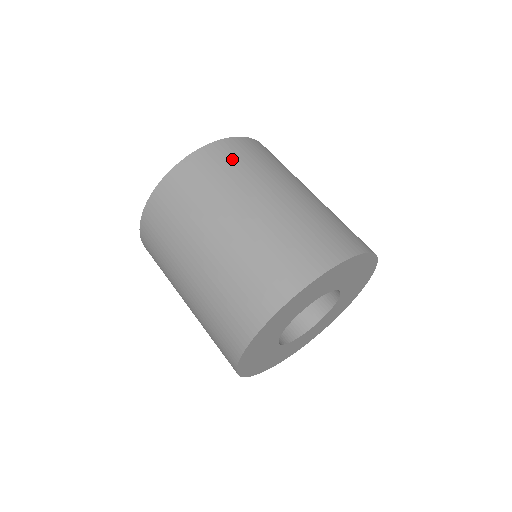
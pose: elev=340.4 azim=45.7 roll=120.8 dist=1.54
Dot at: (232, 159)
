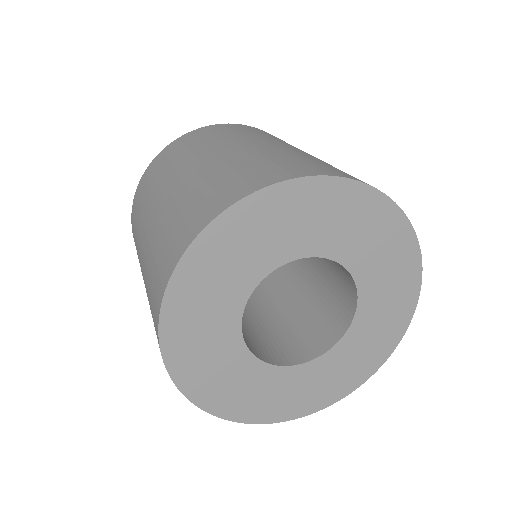
Dot at: (229, 129)
